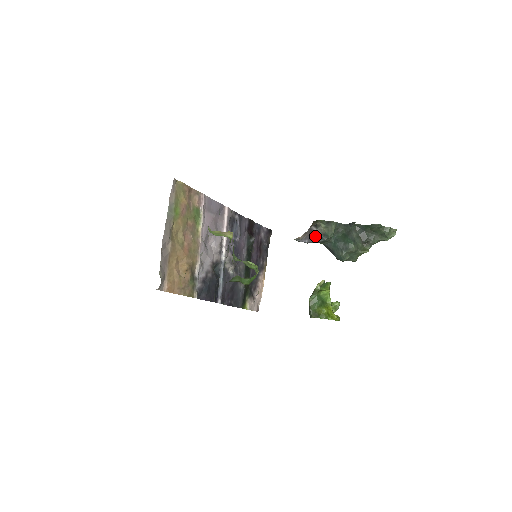
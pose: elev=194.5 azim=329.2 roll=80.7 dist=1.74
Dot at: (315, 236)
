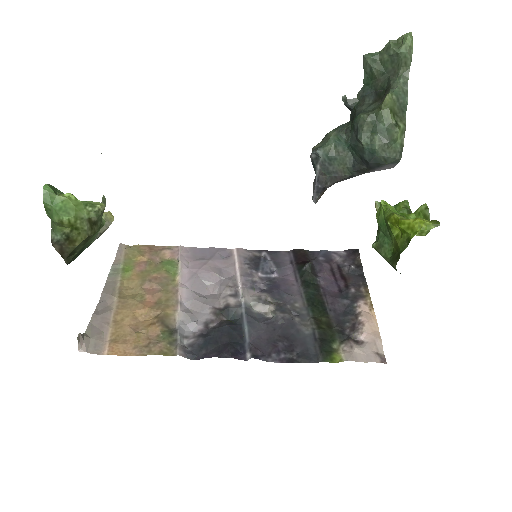
Dot at: (313, 166)
